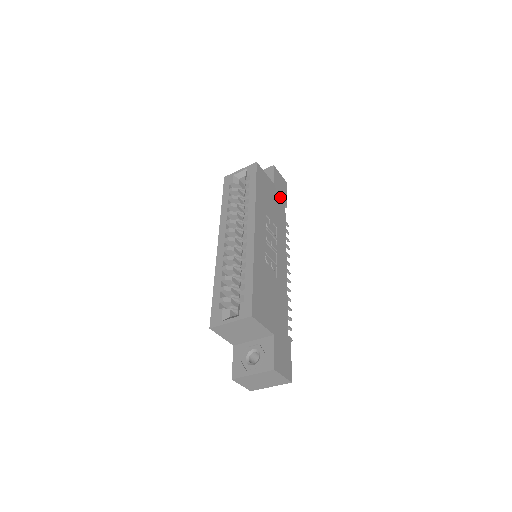
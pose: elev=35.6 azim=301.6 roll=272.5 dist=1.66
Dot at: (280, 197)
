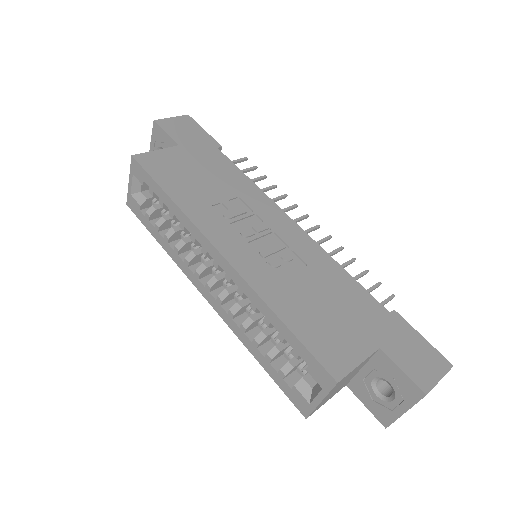
Dot at: (202, 149)
